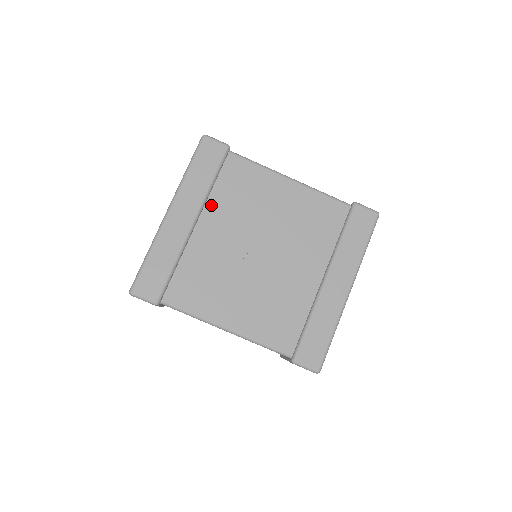
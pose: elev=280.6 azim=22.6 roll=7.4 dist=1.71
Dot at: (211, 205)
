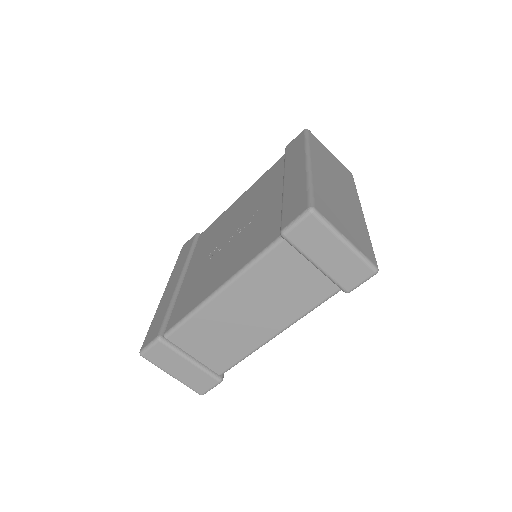
Dot at: (193, 260)
